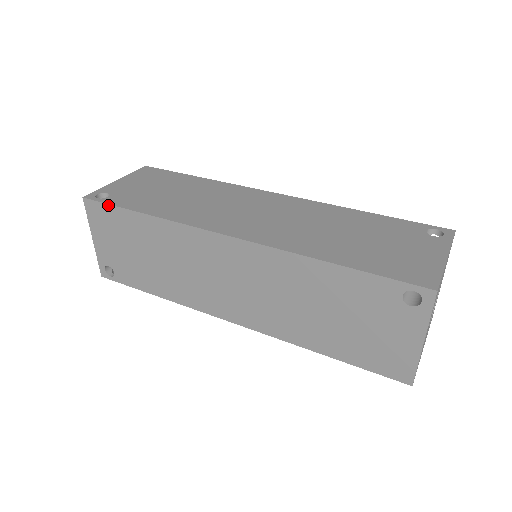
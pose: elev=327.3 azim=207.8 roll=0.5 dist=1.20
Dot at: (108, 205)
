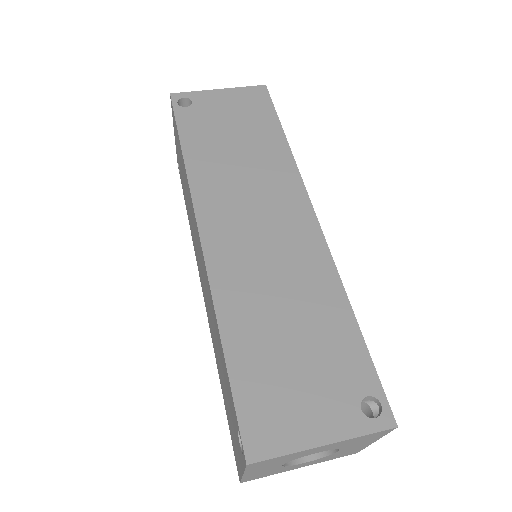
Dot at: (175, 117)
